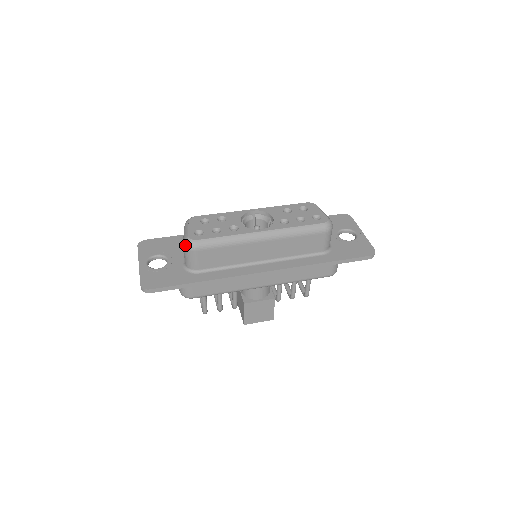
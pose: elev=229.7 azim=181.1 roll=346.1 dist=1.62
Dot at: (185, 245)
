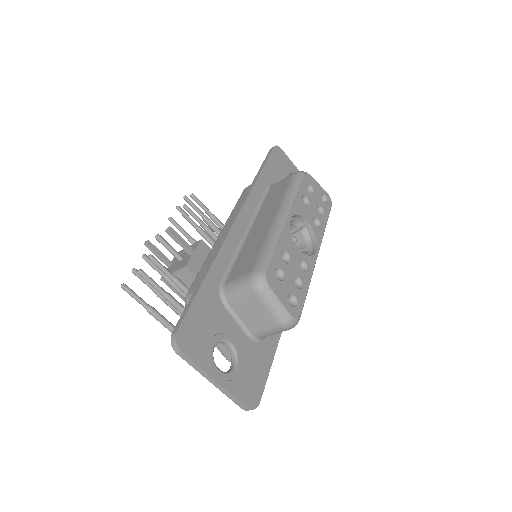
Dot at: (289, 328)
